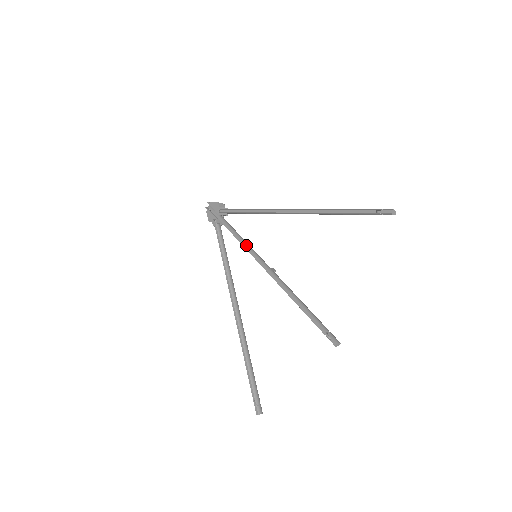
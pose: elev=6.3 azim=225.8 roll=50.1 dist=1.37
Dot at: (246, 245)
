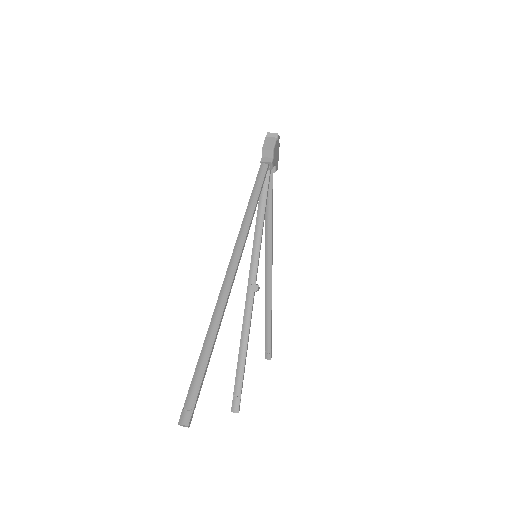
Dot at: (254, 235)
